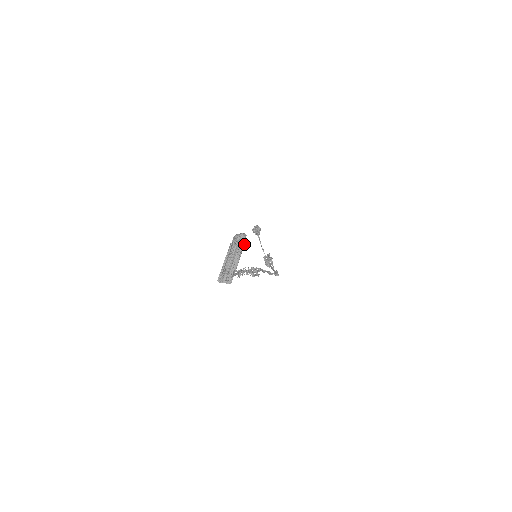
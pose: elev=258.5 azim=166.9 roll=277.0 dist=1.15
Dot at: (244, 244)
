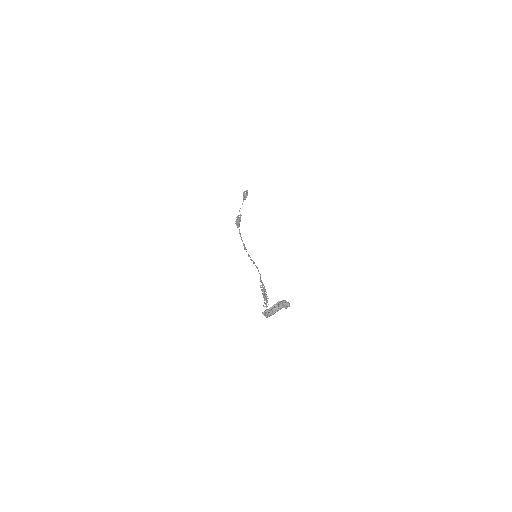
Dot at: (285, 307)
